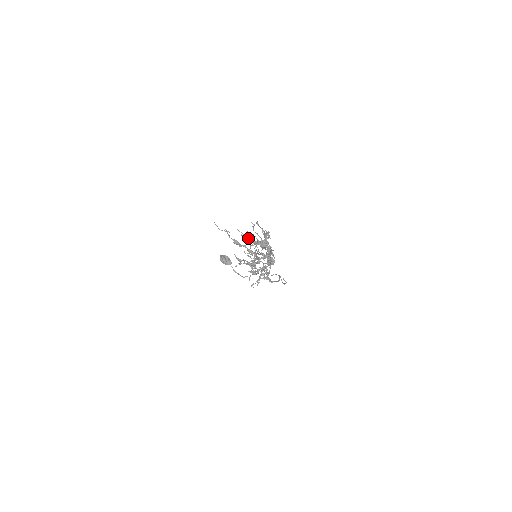
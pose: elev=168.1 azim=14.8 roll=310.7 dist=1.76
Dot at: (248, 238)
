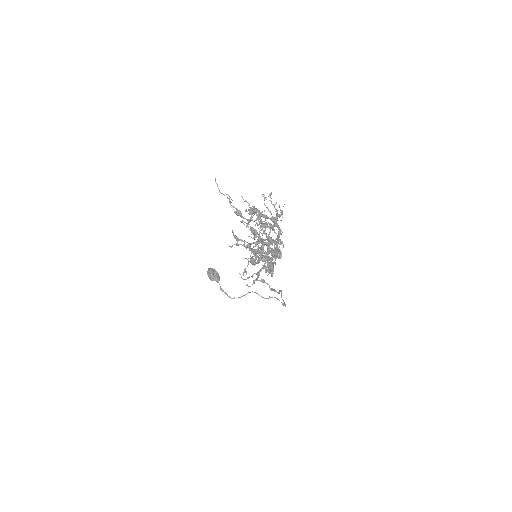
Dot at: (255, 209)
